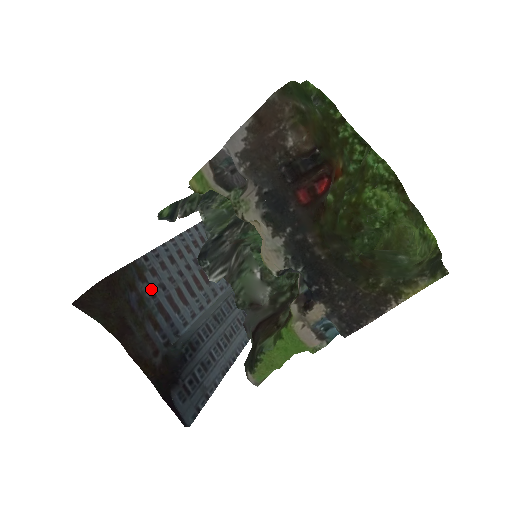
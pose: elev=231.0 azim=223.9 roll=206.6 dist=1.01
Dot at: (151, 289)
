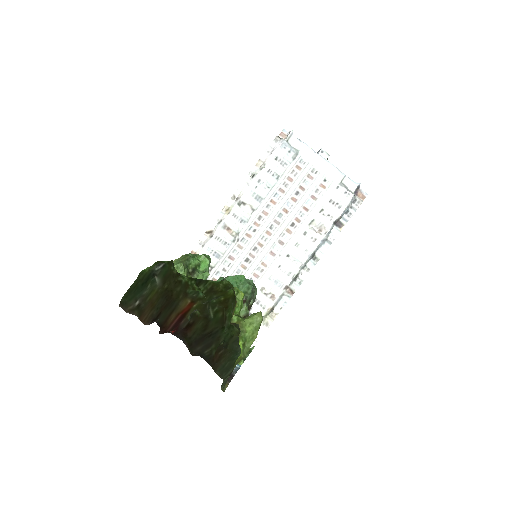
Dot at: occluded
